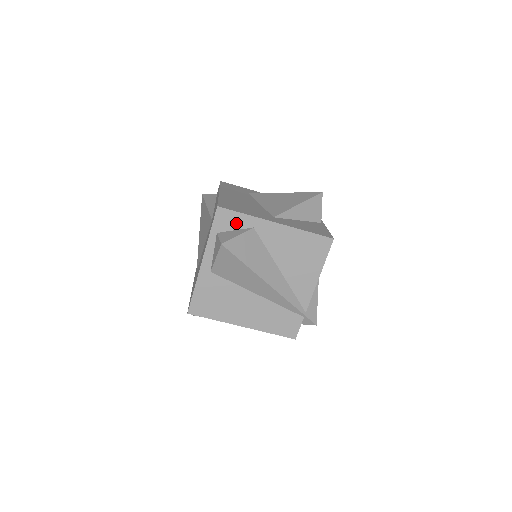
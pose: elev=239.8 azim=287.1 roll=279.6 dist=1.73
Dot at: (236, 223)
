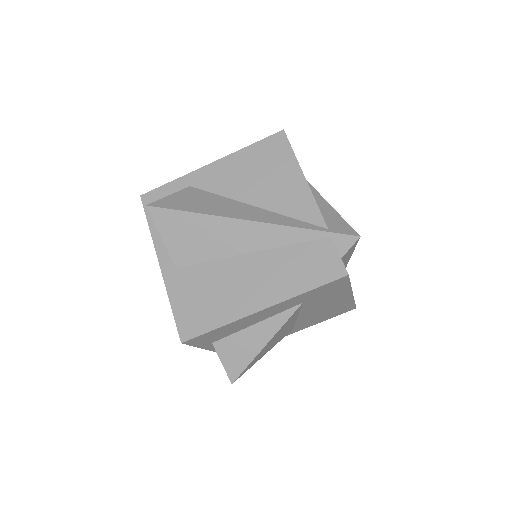
Dot at: occluded
